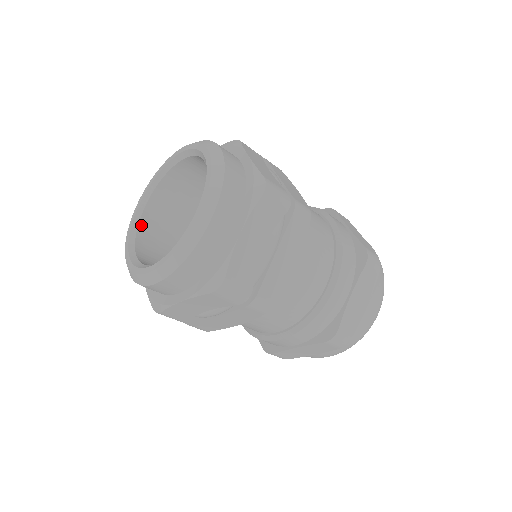
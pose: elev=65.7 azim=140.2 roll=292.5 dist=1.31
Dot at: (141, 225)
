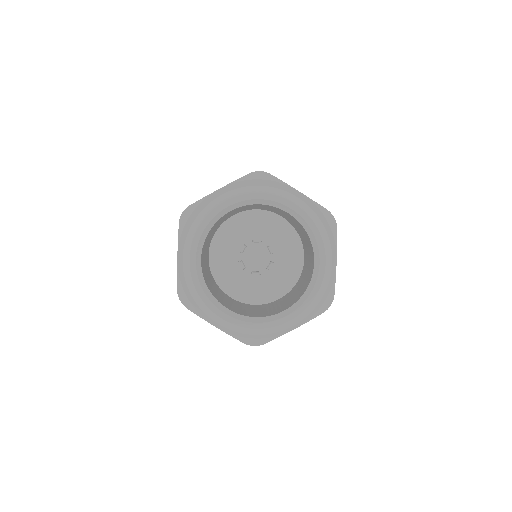
Dot at: (214, 225)
